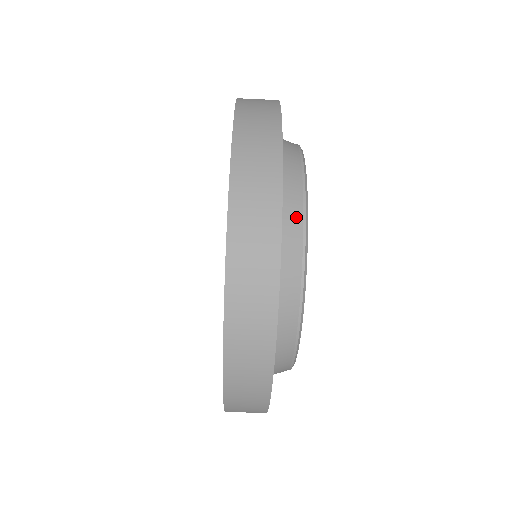
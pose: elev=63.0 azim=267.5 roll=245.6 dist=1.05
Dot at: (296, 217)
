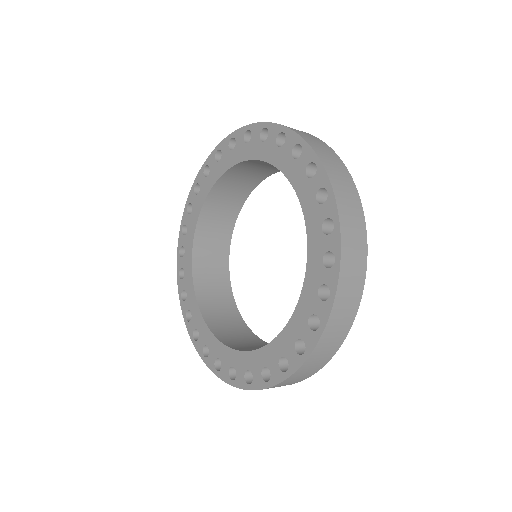
Dot at: occluded
